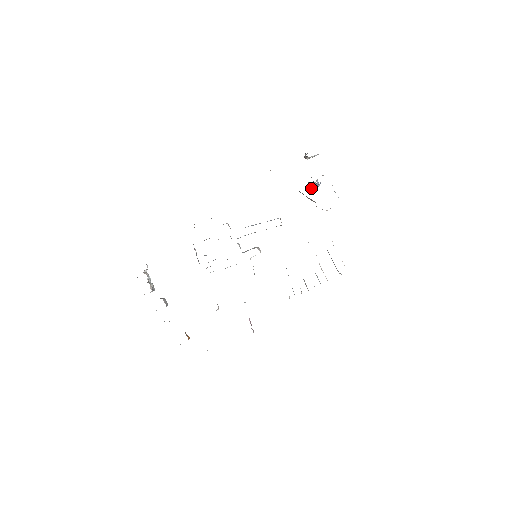
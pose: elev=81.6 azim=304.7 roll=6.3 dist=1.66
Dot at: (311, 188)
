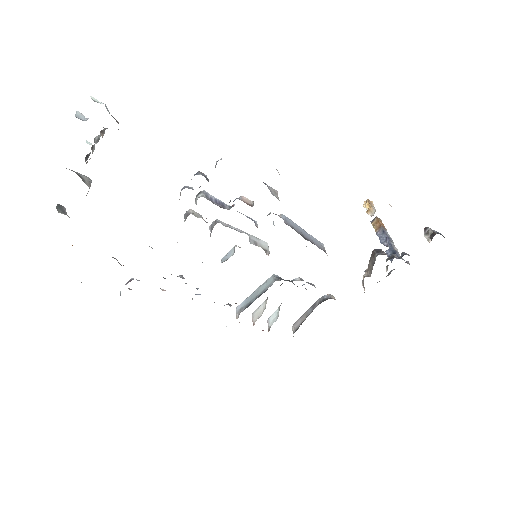
Dot at: (370, 209)
